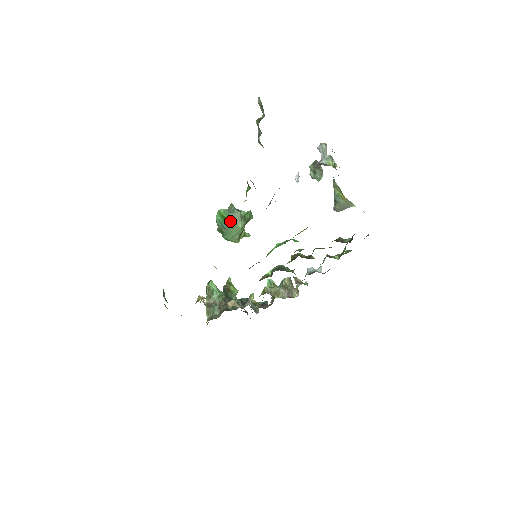
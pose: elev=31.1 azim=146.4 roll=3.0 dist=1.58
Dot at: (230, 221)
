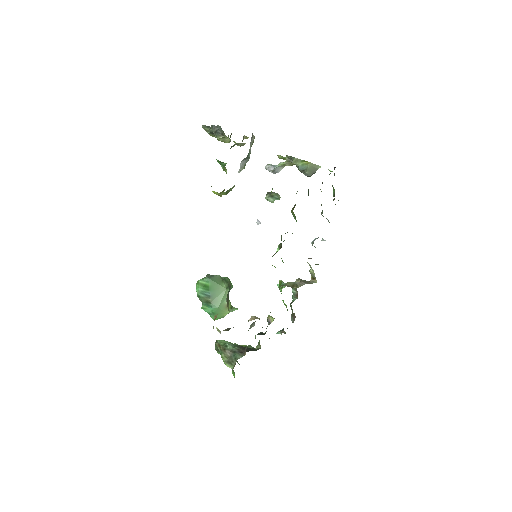
Dot at: (212, 286)
